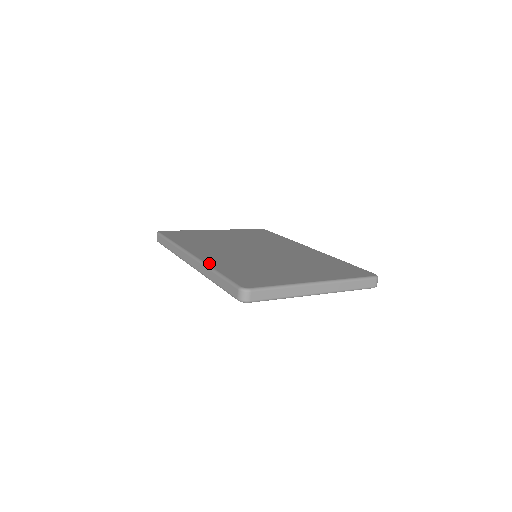
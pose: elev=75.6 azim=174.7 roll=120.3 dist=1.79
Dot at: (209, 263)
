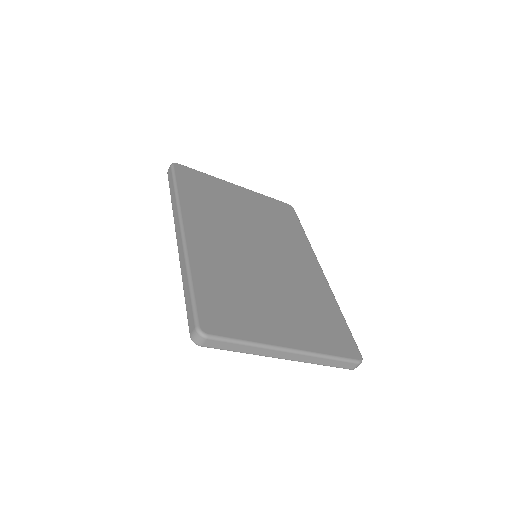
Dot at: (192, 259)
